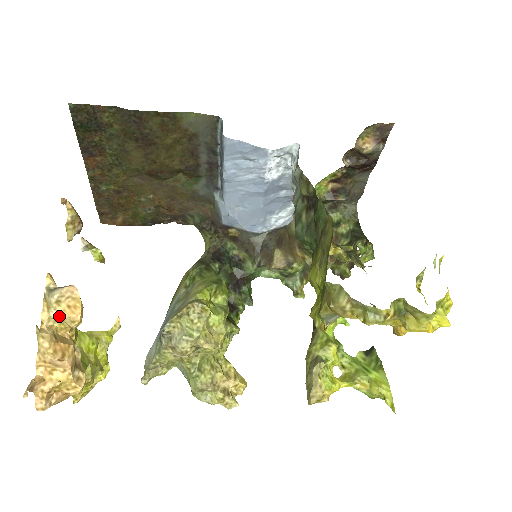
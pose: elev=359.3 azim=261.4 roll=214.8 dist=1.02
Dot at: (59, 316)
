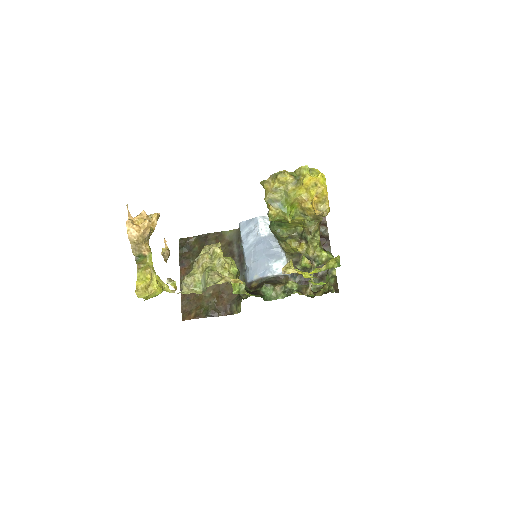
Dot at: occluded
